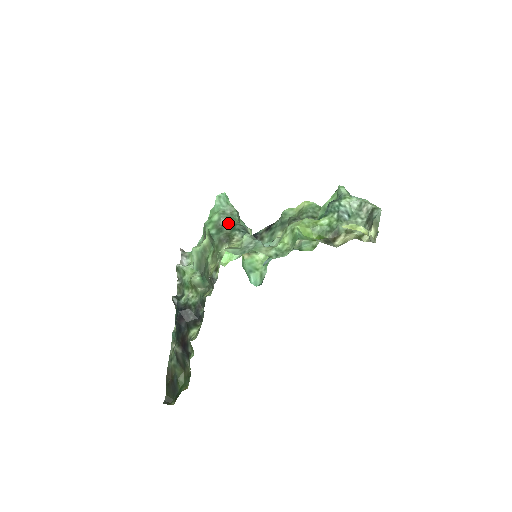
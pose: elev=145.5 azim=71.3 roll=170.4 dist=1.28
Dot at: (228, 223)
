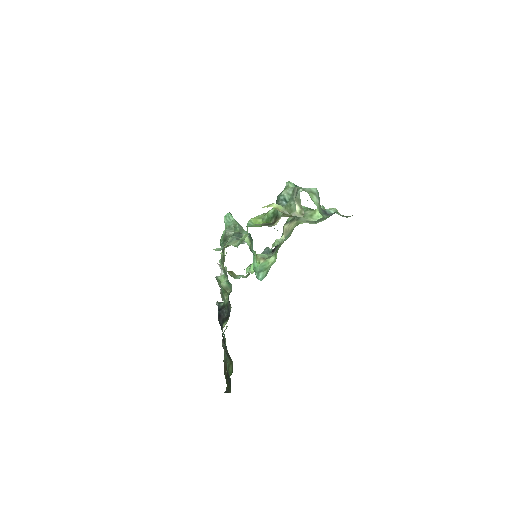
Dot at: (231, 234)
